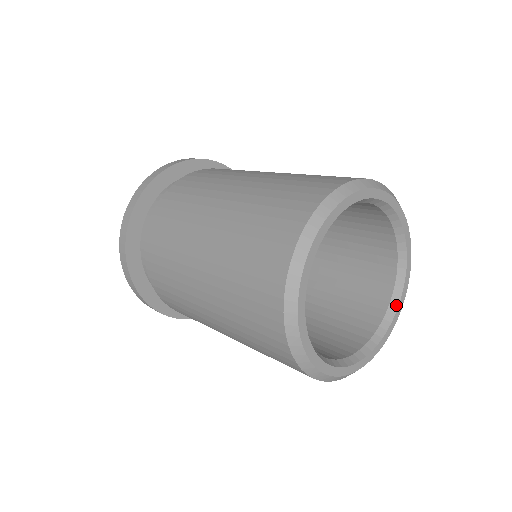
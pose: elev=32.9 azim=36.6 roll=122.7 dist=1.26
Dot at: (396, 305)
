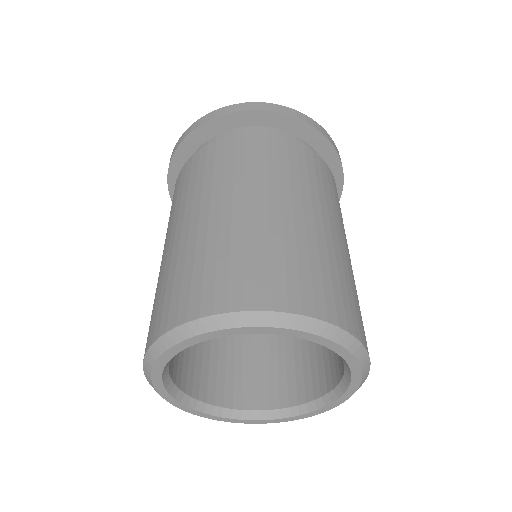
Dot at: (349, 376)
